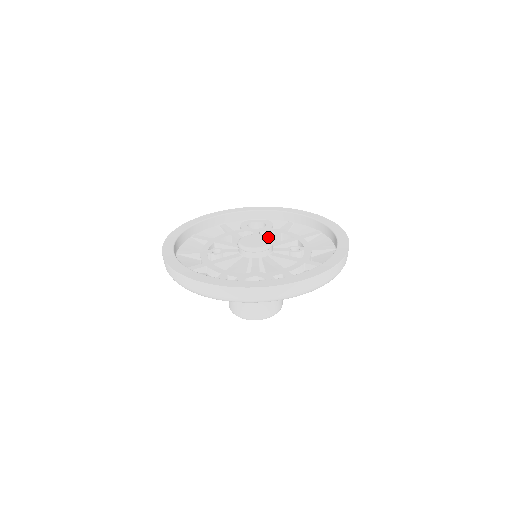
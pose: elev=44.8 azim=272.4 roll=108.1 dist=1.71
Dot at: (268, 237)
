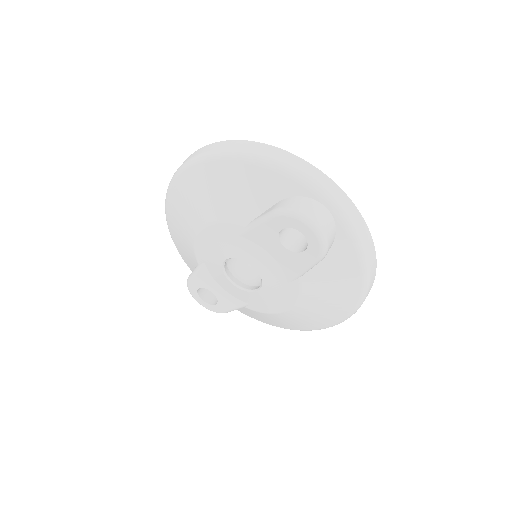
Dot at: occluded
